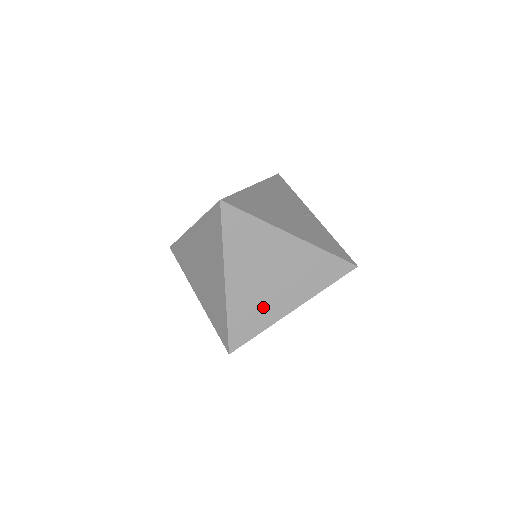
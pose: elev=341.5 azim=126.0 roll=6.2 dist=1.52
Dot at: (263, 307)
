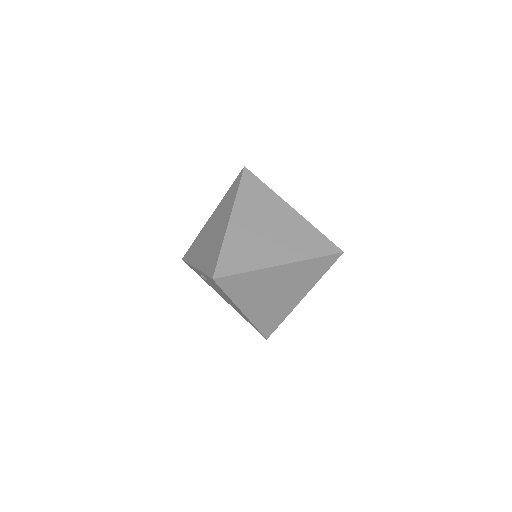
Dot at: (255, 251)
